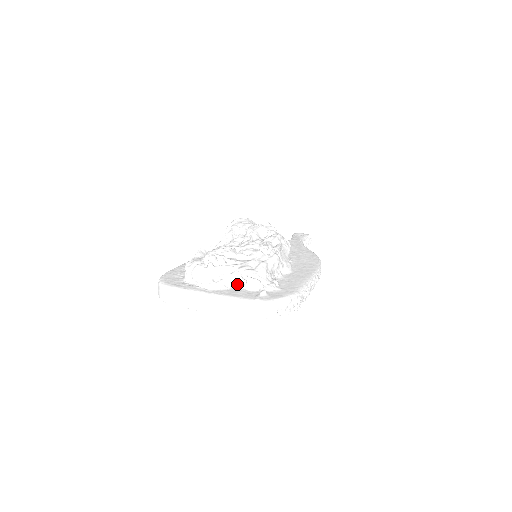
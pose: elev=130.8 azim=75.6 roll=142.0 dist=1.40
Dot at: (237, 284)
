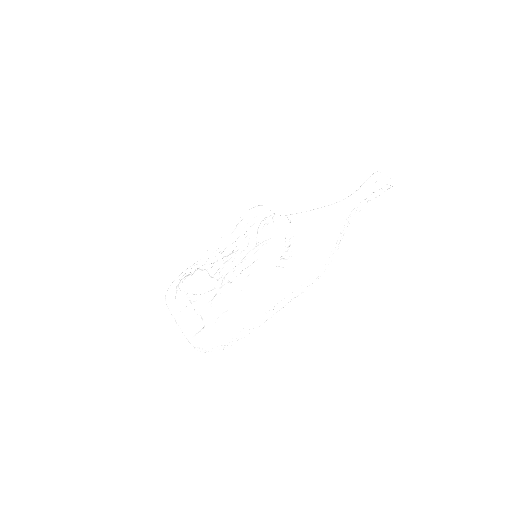
Dot at: occluded
